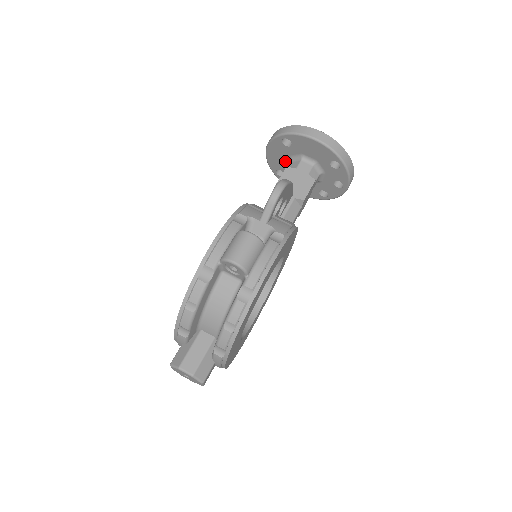
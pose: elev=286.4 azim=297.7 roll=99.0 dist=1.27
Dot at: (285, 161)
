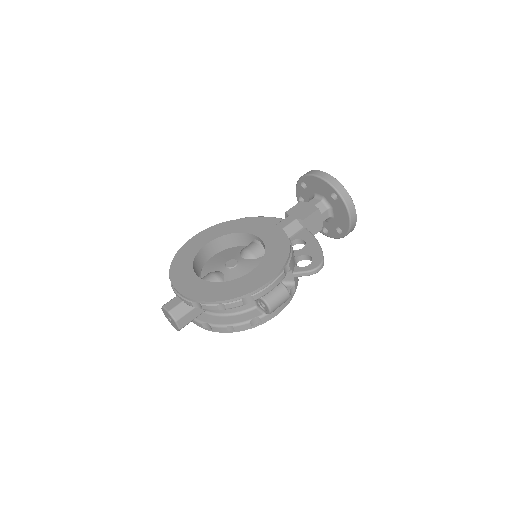
Dot at: (317, 191)
